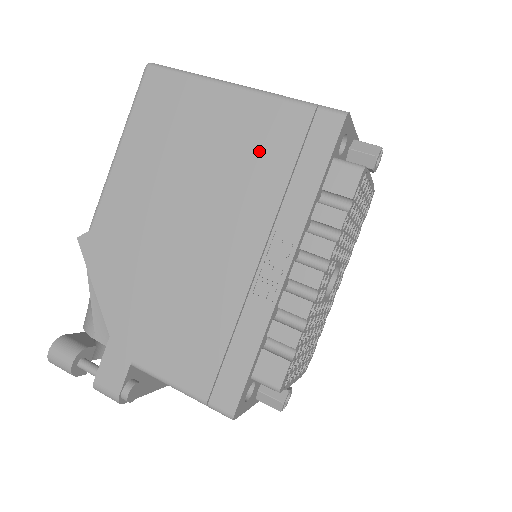
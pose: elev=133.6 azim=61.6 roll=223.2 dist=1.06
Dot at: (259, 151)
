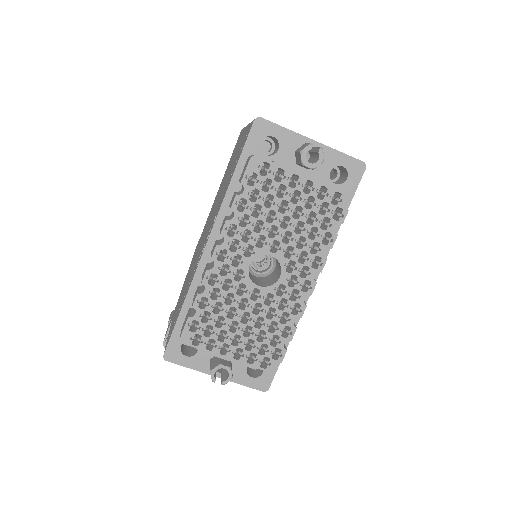
Dot at: (233, 164)
